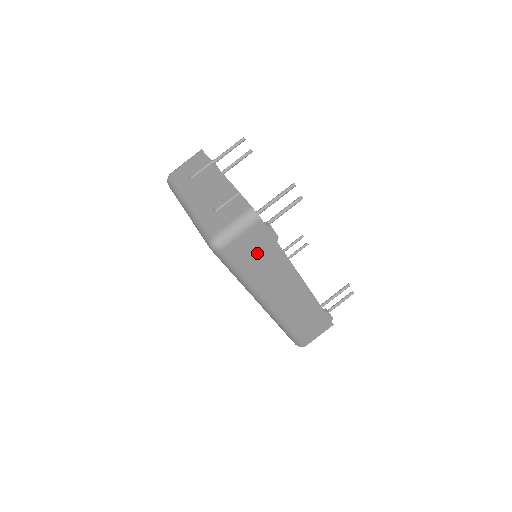
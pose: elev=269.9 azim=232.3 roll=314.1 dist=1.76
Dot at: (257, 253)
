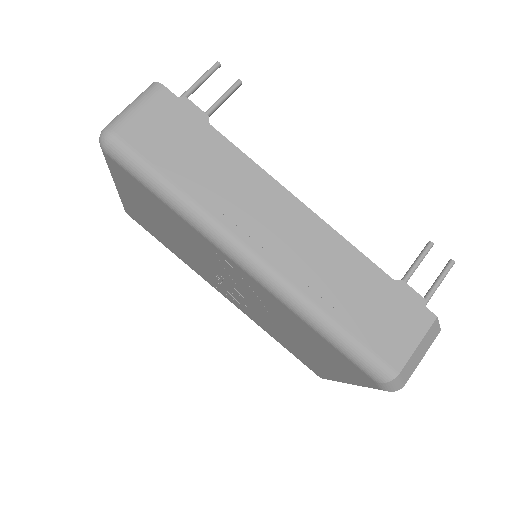
Dot at: (180, 144)
